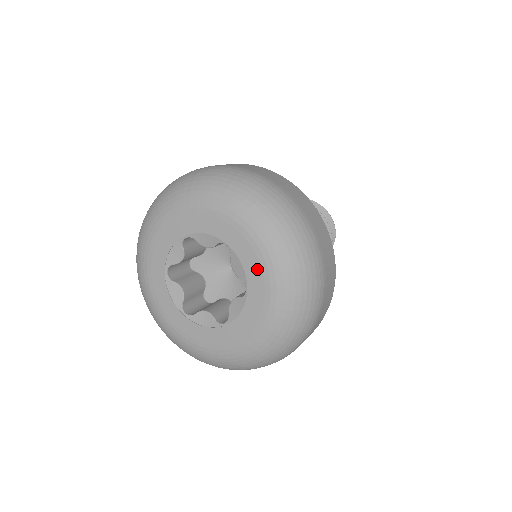
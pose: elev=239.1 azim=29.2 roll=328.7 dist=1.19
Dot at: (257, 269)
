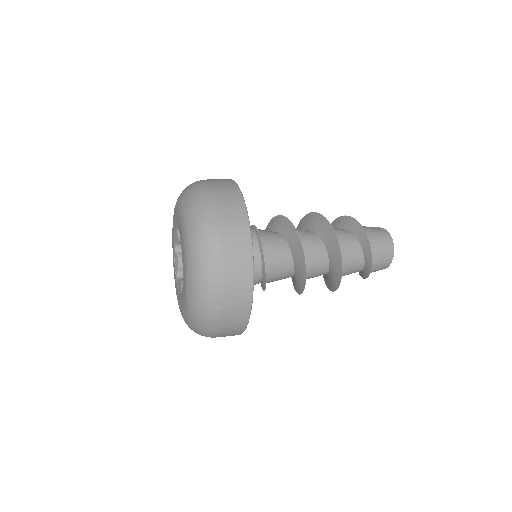
Dot at: (184, 264)
